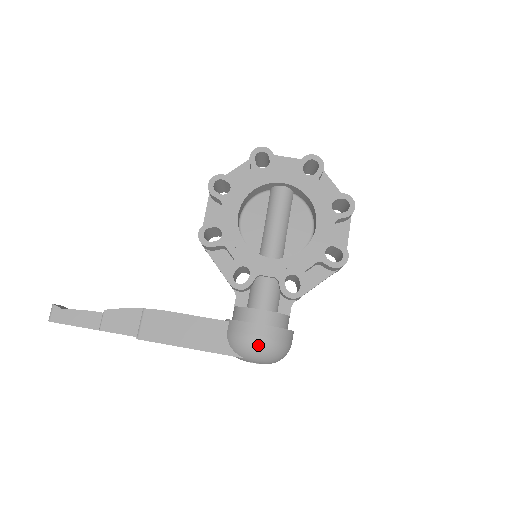
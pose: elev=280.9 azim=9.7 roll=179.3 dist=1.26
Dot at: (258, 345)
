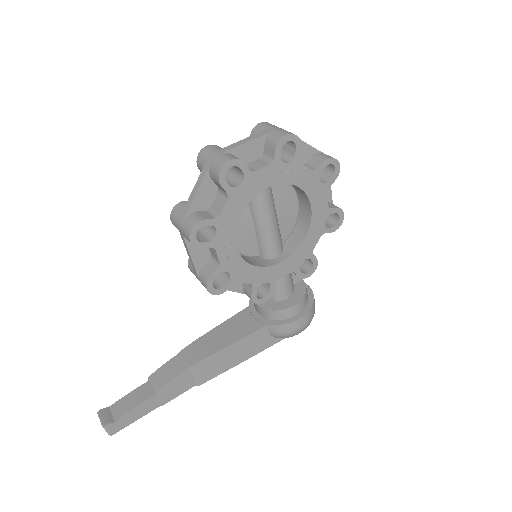
Dot at: (303, 329)
